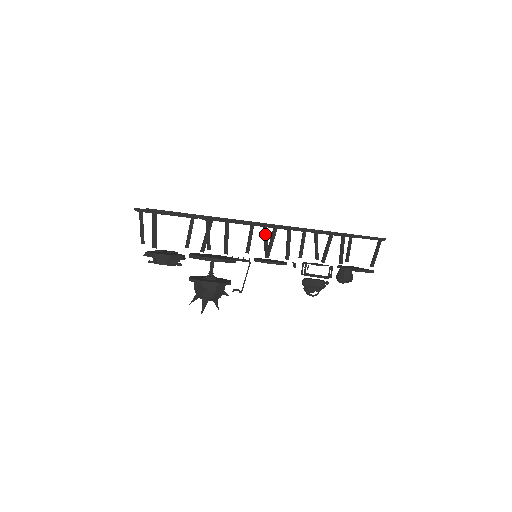
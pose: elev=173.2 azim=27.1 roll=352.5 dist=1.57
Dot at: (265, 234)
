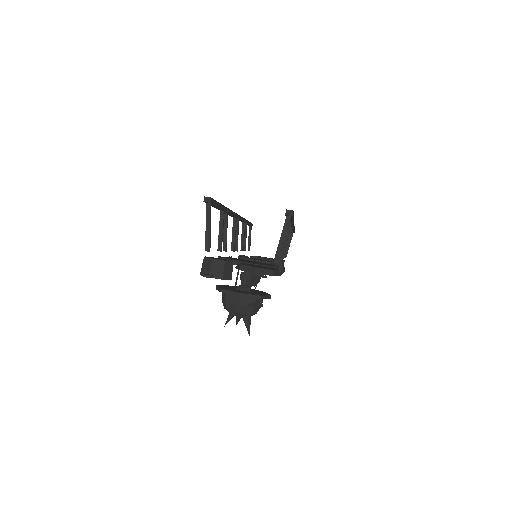
Dot at: (238, 227)
